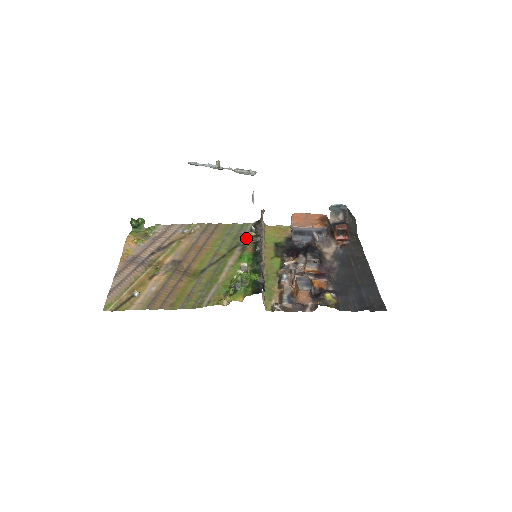
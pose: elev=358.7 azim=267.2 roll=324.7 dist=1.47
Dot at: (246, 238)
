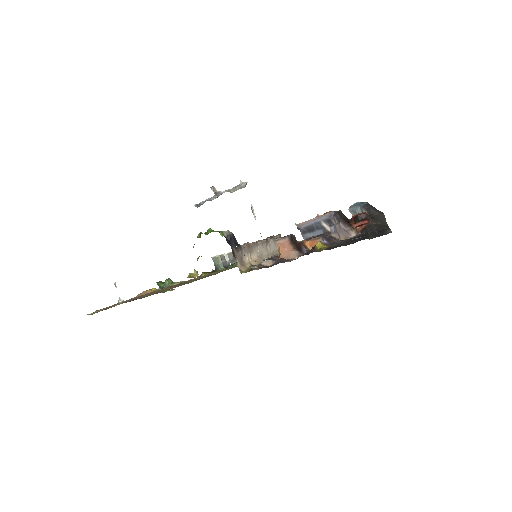
Dot at: occluded
